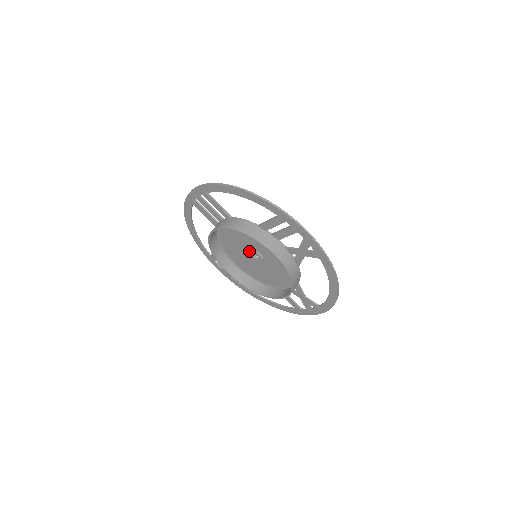
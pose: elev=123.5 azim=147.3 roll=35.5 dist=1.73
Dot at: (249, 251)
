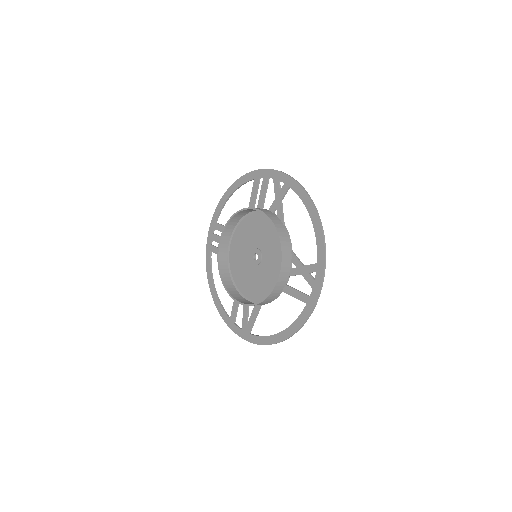
Dot at: (250, 255)
